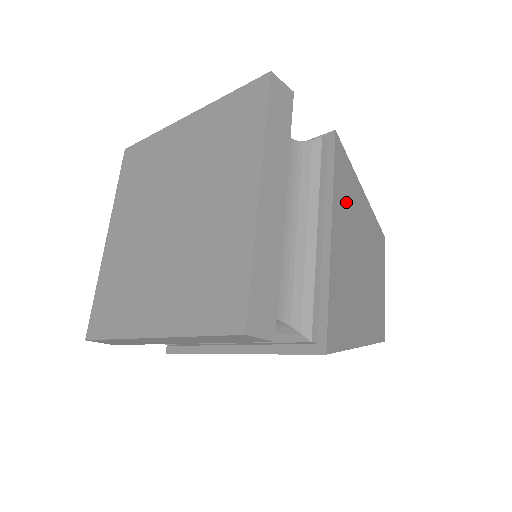
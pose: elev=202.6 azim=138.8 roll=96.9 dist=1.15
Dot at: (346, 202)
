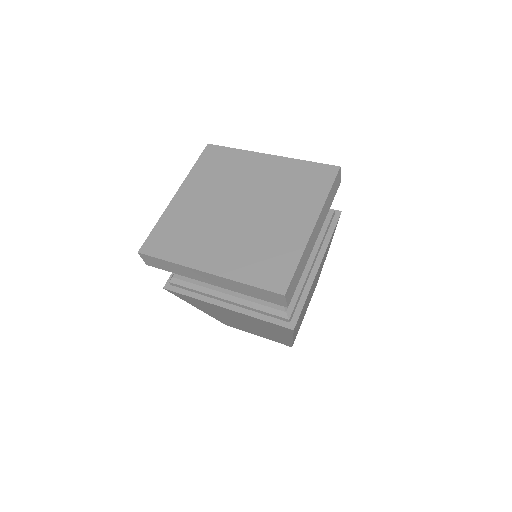
Dot at: occluded
